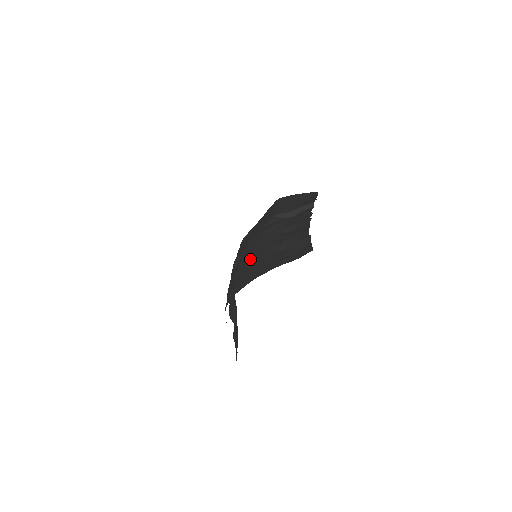
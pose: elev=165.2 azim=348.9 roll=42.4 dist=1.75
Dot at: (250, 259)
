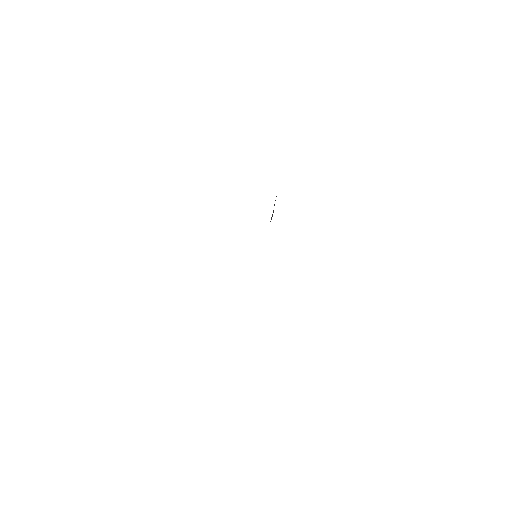
Dot at: occluded
